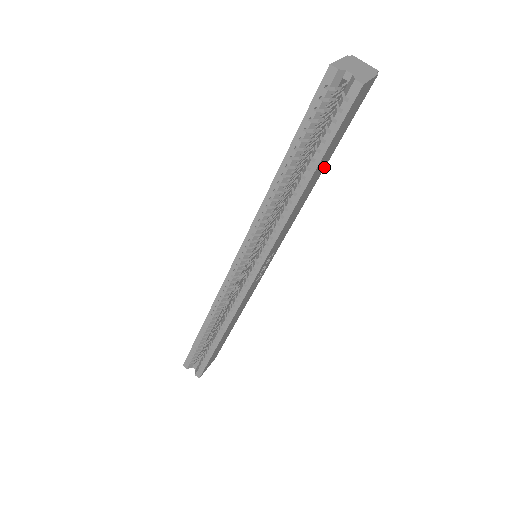
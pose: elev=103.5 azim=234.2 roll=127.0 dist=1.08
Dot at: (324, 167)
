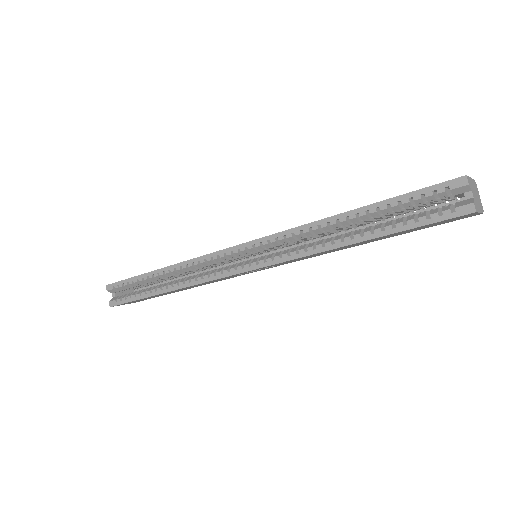
Dot at: (377, 240)
